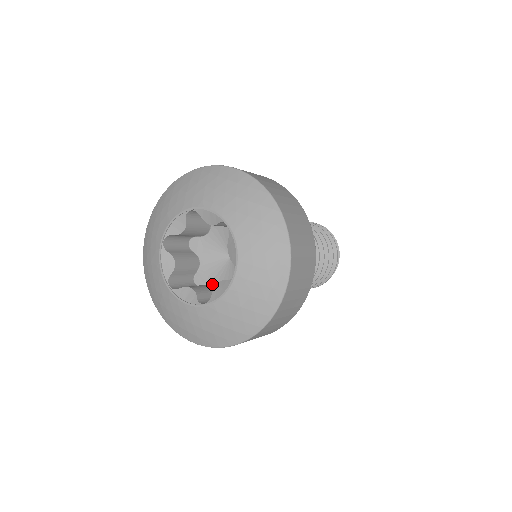
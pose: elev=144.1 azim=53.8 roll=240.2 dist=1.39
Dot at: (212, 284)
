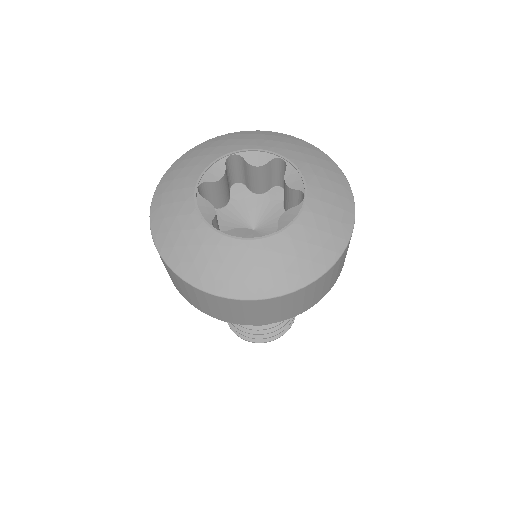
Dot at: occluded
